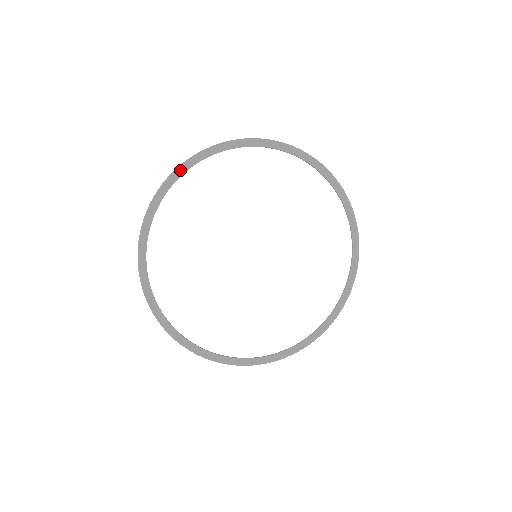
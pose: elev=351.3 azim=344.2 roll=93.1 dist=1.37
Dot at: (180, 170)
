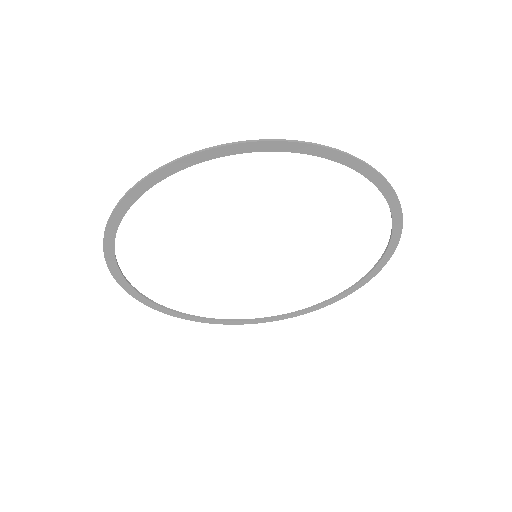
Dot at: (136, 191)
